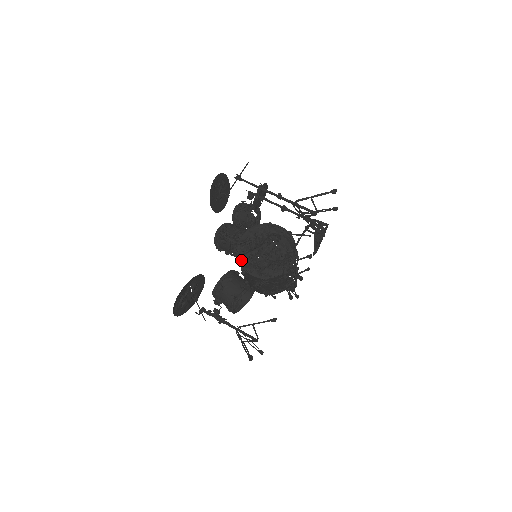
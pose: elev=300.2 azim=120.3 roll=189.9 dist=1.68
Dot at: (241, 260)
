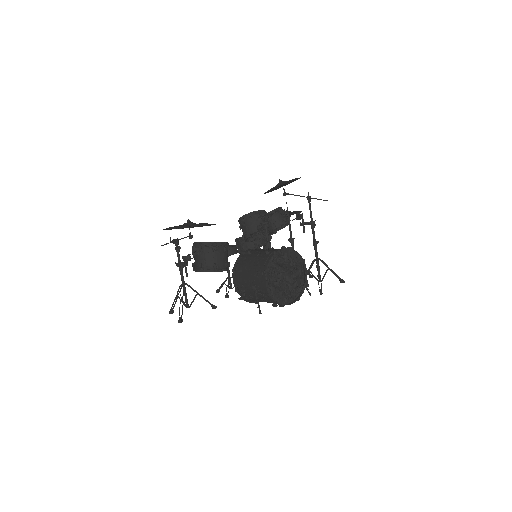
Dot at: (269, 264)
